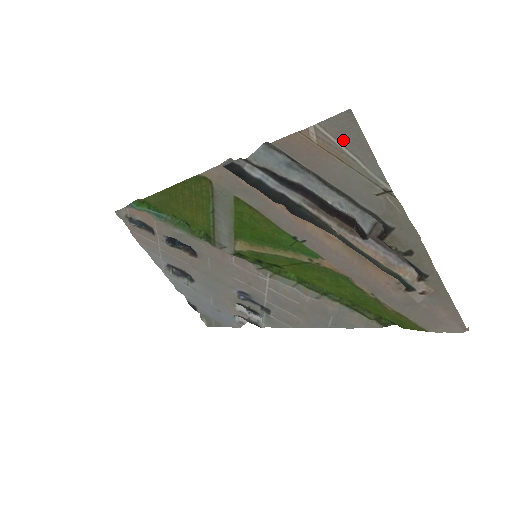
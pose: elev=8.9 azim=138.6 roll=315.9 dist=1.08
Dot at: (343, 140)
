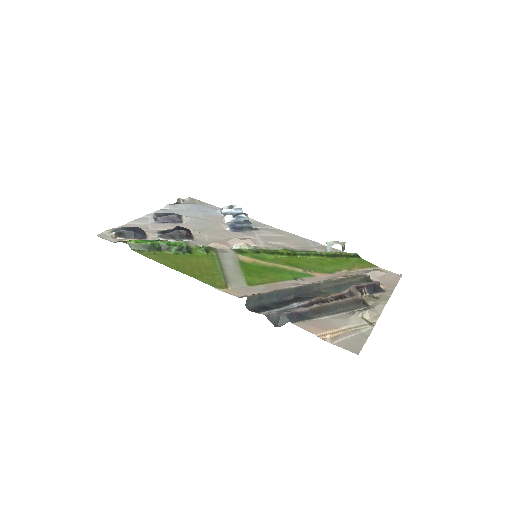
Dot at: (349, 340)
